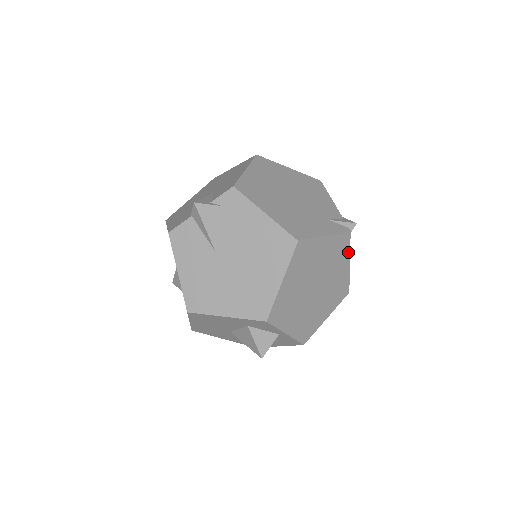
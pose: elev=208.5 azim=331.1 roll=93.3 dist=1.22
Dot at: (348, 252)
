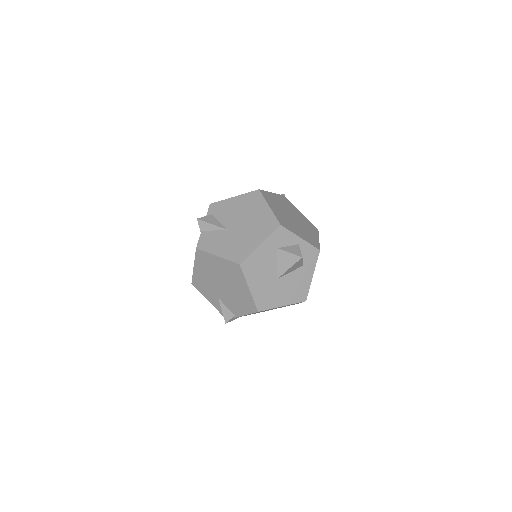
Dot at: (294, 206)
